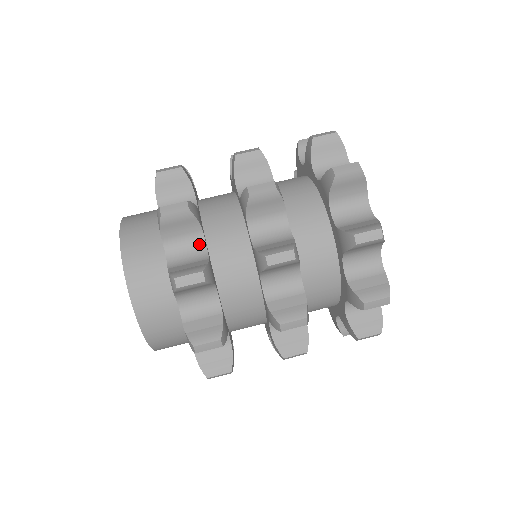
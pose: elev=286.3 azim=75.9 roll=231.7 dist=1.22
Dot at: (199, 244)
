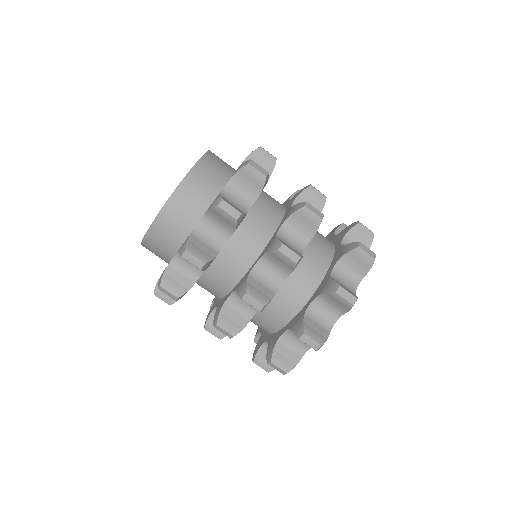
Dot at: (247, 203)
